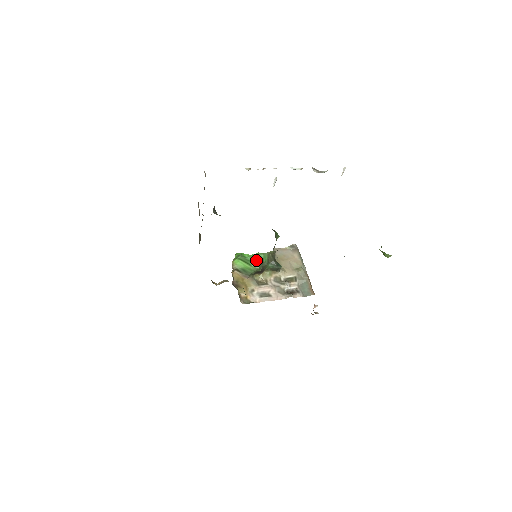
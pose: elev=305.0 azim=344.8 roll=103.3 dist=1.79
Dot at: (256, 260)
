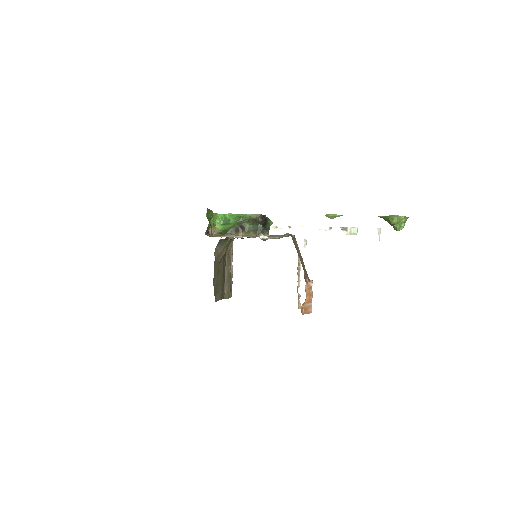
Dot at: (236, 218)
